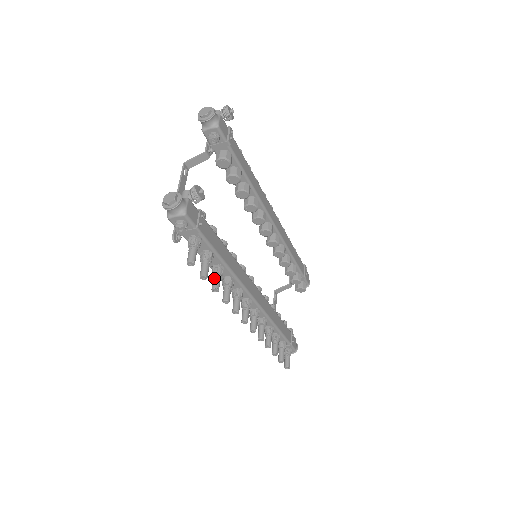
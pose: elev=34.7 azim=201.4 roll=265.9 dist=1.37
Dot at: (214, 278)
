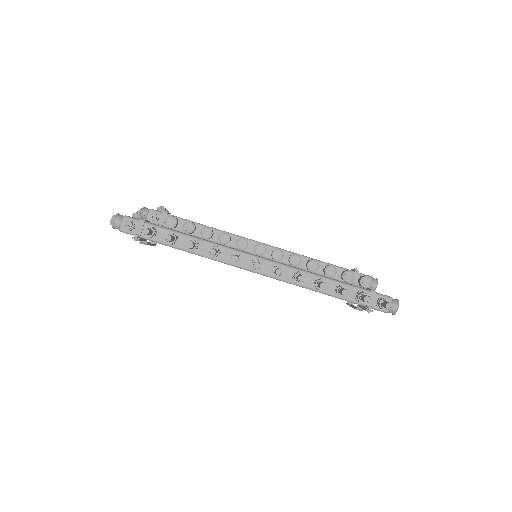
Dot at: occluded
